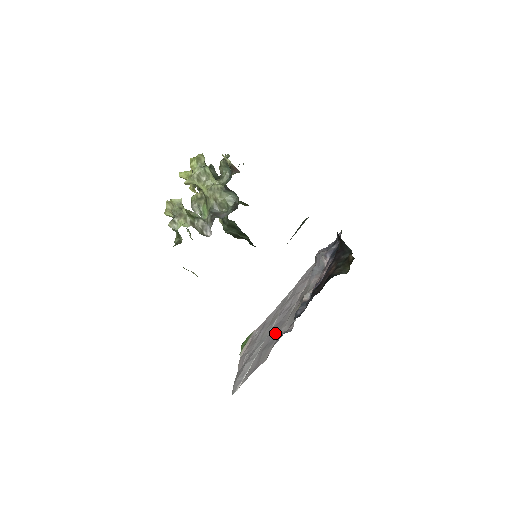
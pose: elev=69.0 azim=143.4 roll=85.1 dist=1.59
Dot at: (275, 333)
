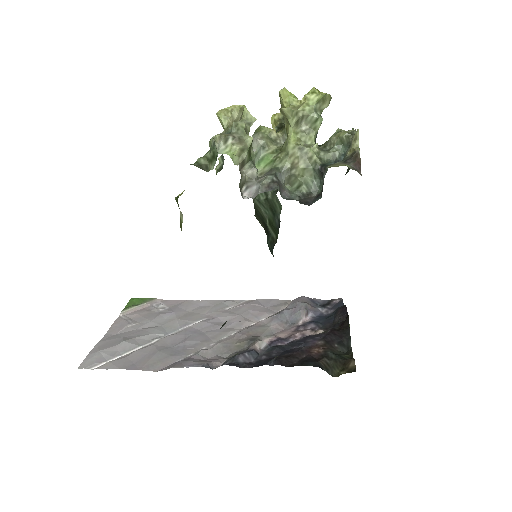
Dot at: (189, 343)
